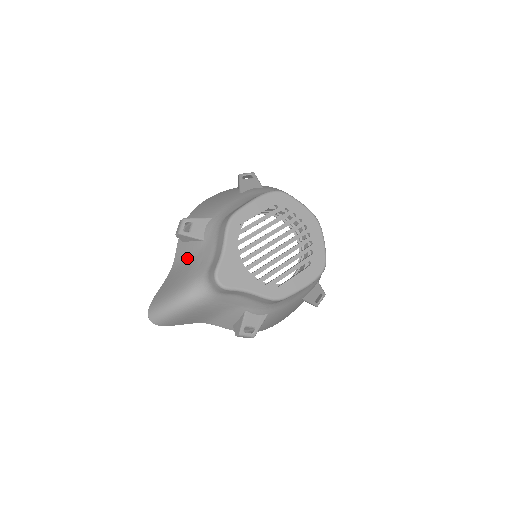
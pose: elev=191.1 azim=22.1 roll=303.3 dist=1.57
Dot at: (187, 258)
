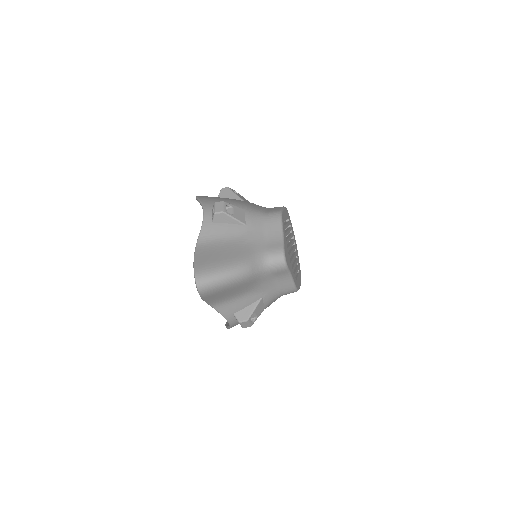
Dot at: (225, 237)
